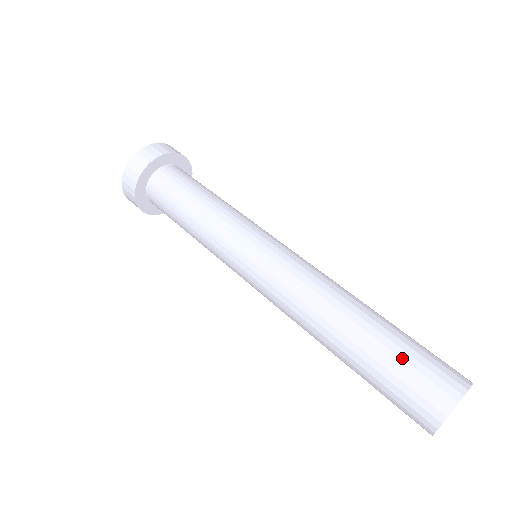
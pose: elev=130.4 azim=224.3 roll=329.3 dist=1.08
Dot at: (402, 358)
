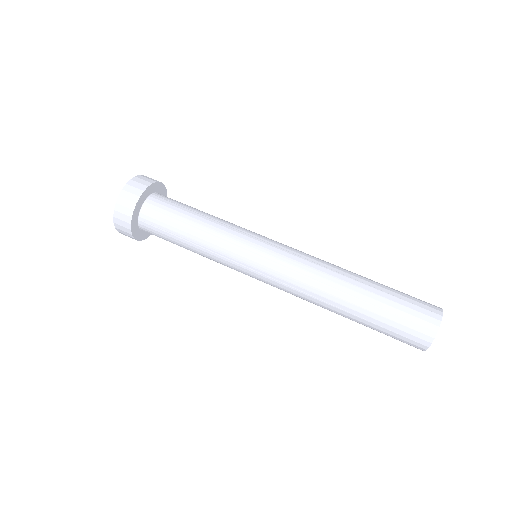
Dot at: (387, 324)
